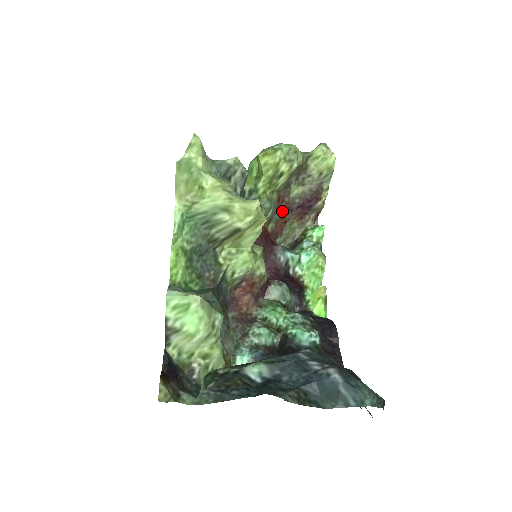
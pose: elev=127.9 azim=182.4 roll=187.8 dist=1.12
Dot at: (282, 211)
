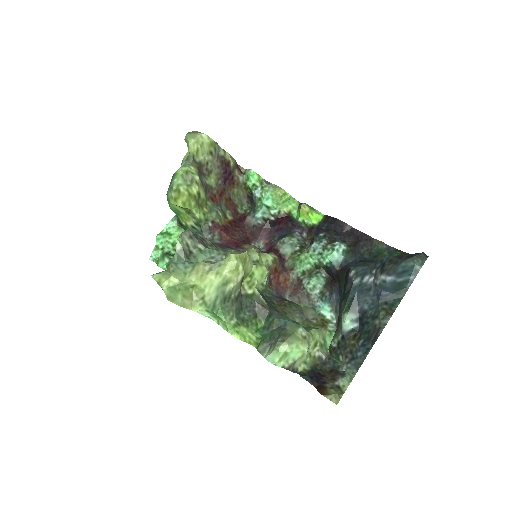
Dot at: (221, 199)
